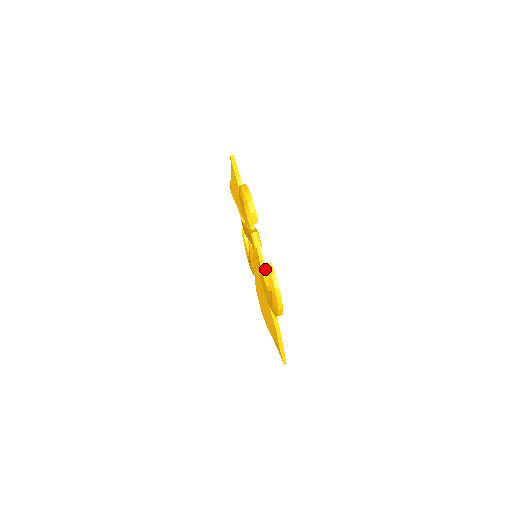
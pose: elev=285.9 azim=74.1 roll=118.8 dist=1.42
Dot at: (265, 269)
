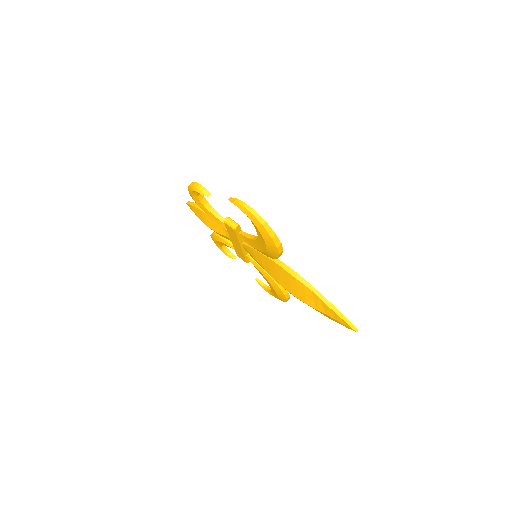
Dot at: (253, 236)
